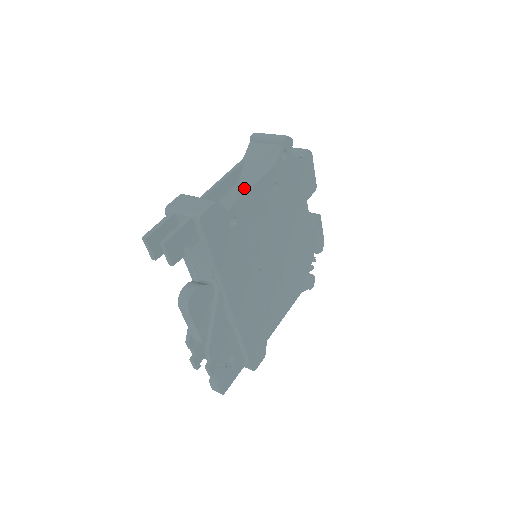
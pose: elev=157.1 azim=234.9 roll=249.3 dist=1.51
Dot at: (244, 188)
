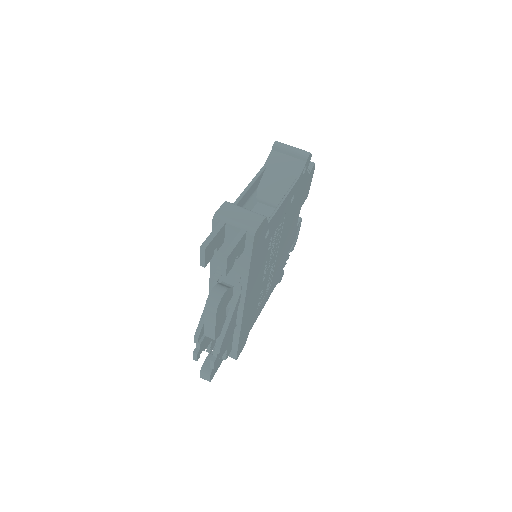
Dot at: (264, 195)
